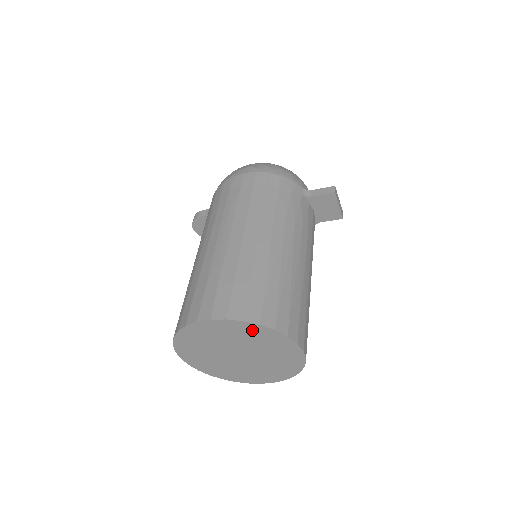
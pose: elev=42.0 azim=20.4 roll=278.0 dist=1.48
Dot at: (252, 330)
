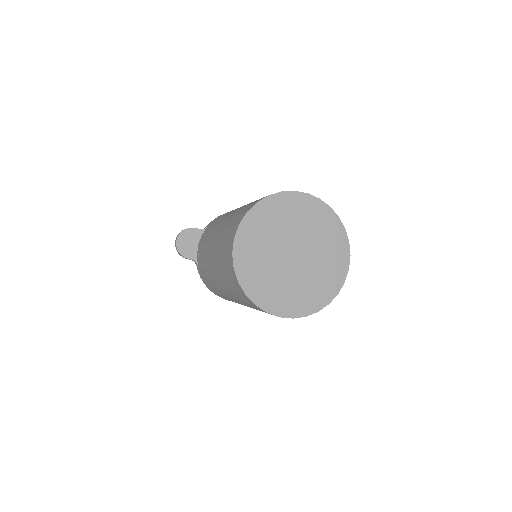
Dot at: (329, 221)
